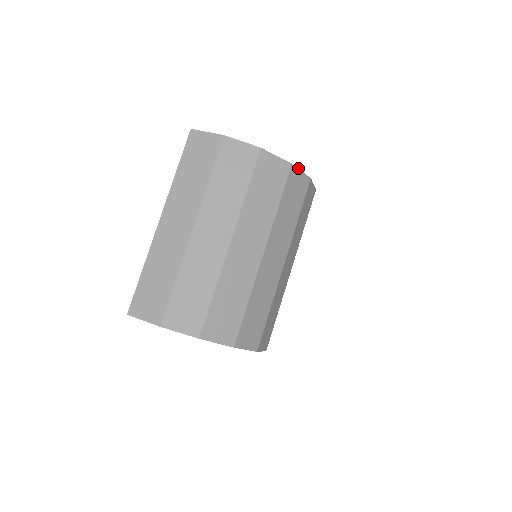
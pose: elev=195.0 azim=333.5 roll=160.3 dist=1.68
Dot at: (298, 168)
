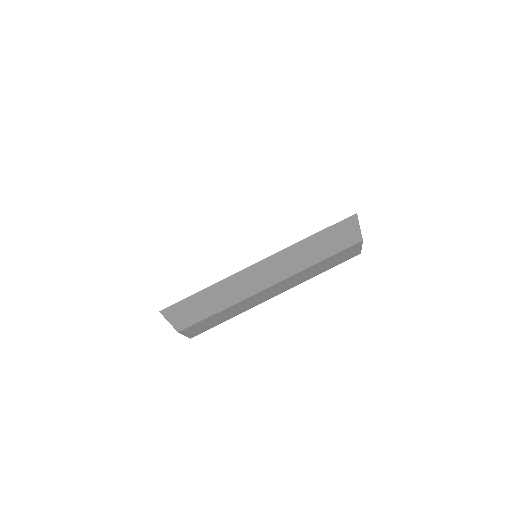
Dot at: occluded
